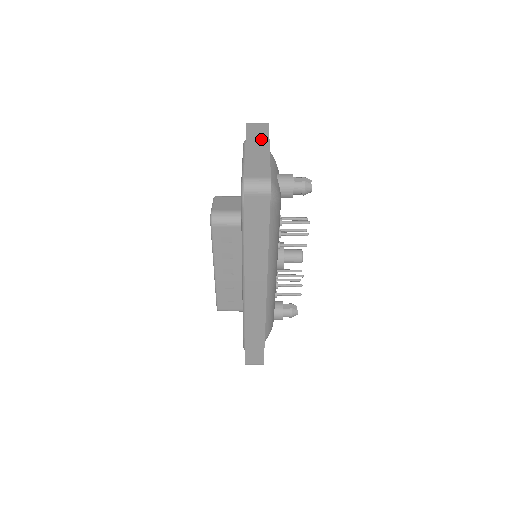
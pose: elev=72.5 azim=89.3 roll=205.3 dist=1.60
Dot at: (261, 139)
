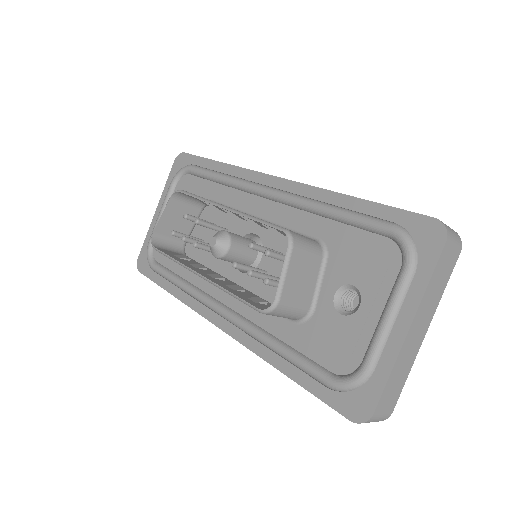
Dot at: (433, 304)
